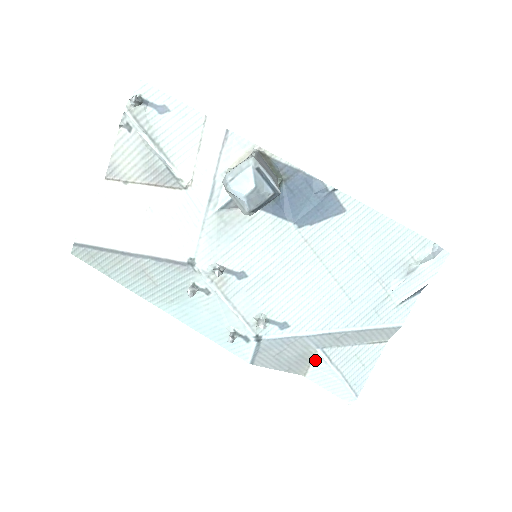
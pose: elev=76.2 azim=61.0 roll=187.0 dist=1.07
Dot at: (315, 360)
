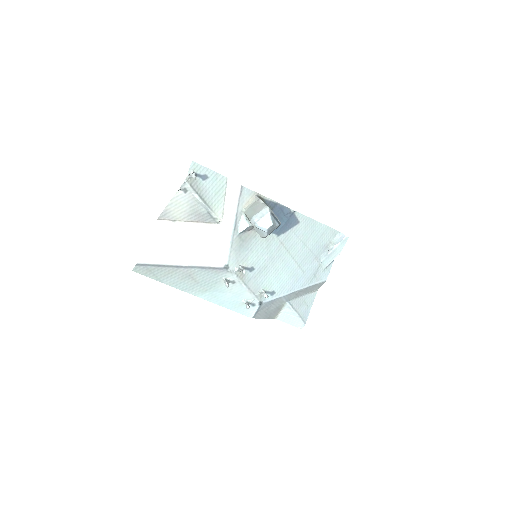
Dot at: (284, 308)
